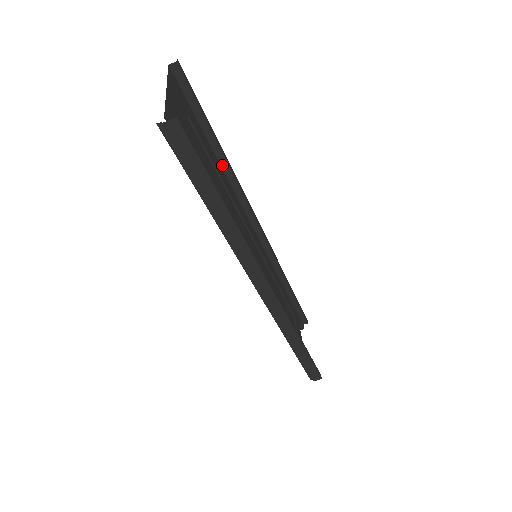
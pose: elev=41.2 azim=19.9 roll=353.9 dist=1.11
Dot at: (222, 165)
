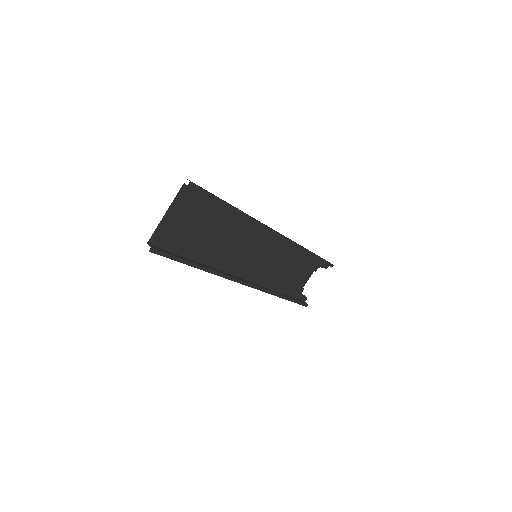
Dot at: occluded
